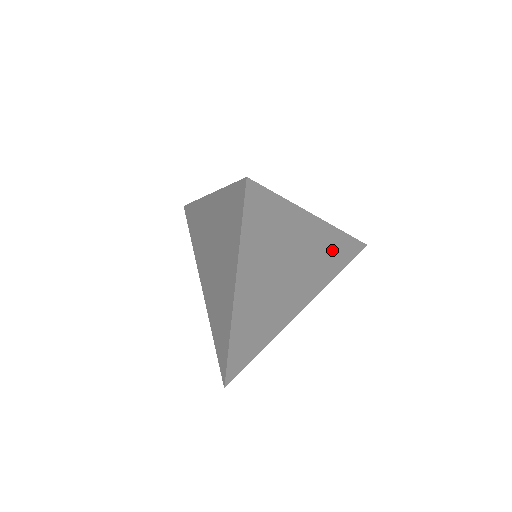
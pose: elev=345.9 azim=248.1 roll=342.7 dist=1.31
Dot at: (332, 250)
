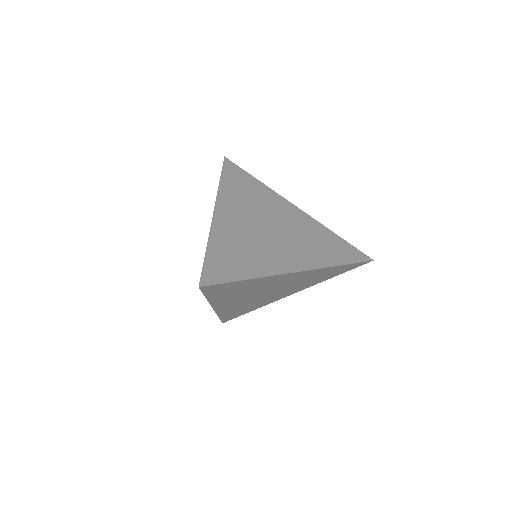
Dot at: (322, 273)
